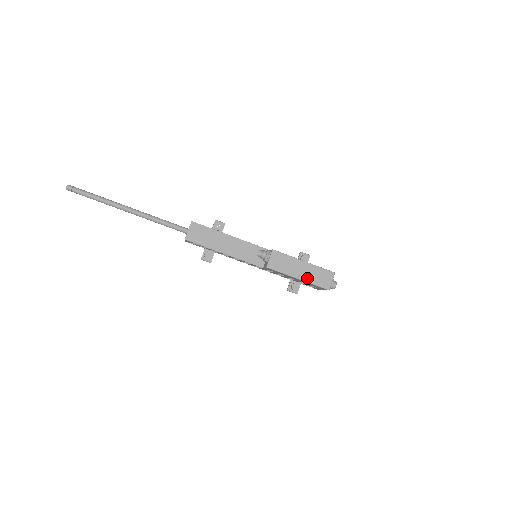
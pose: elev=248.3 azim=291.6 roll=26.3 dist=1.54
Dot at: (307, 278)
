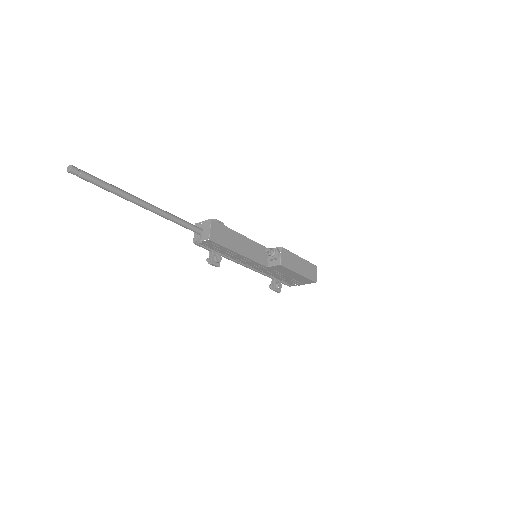
Dot at: (304, 273)
